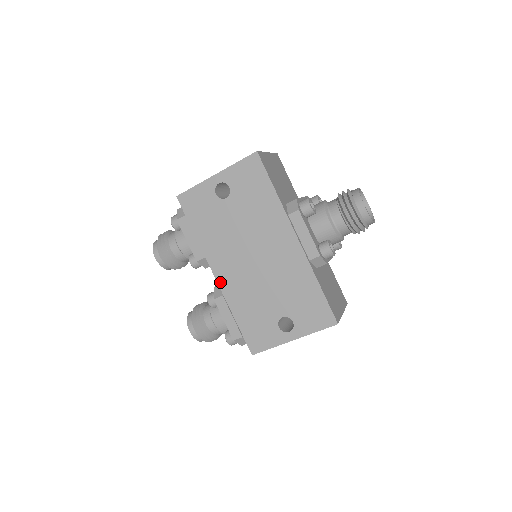
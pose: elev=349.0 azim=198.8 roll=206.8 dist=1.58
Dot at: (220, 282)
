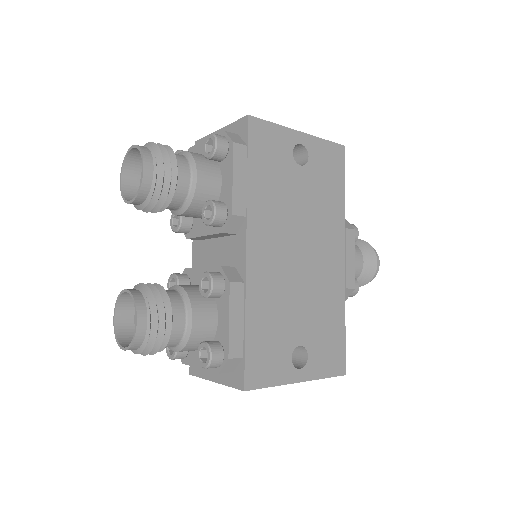
Dot at: (250, 262)
